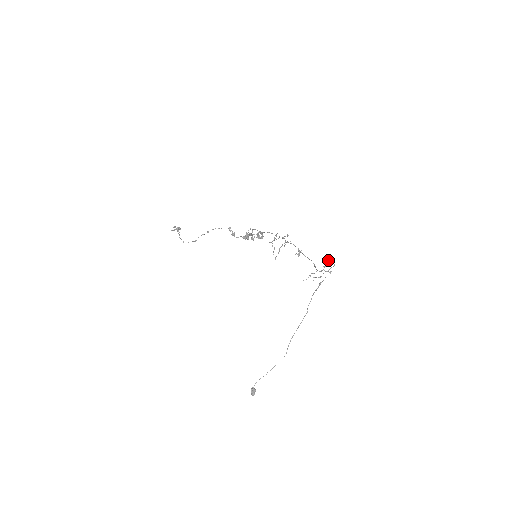
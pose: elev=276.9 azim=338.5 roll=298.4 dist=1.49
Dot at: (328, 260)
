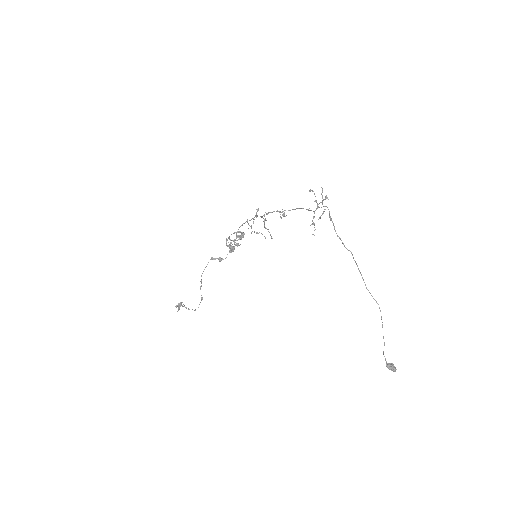
Dot at: occluded
